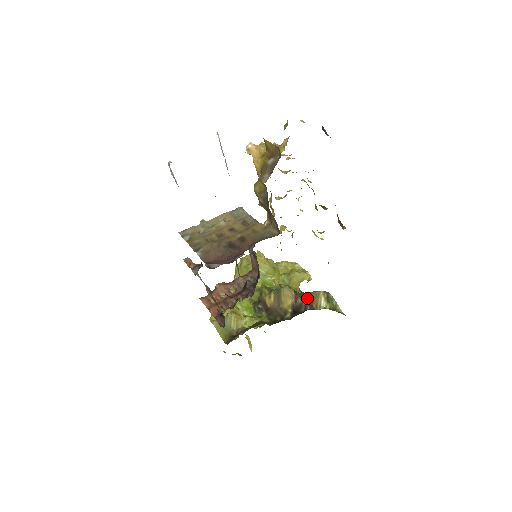
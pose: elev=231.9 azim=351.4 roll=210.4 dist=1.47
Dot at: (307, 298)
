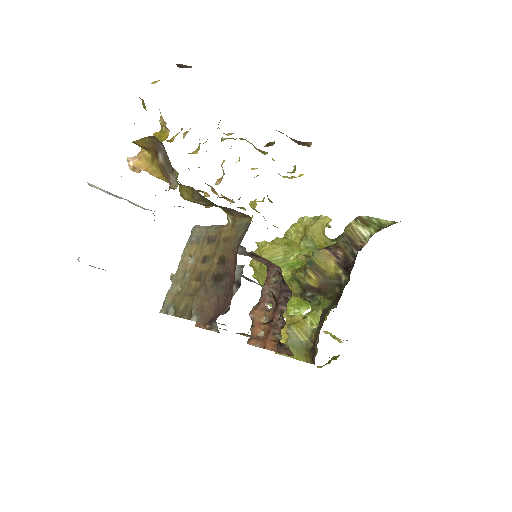
Dot at: (345, 243)
